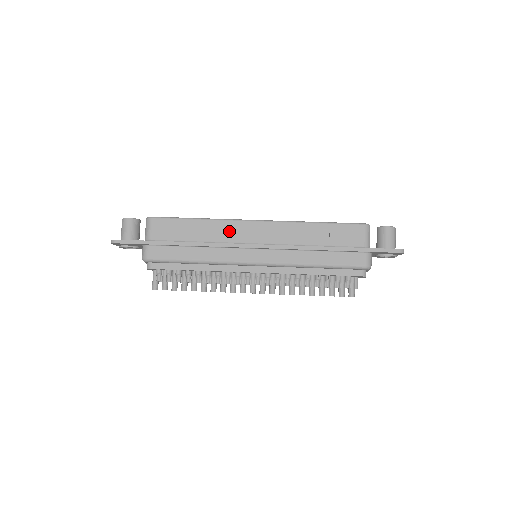
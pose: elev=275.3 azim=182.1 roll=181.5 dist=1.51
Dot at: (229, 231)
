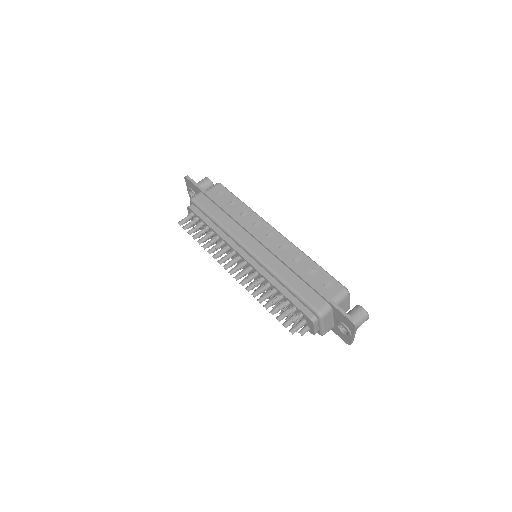
Dot at: (254, 222)
